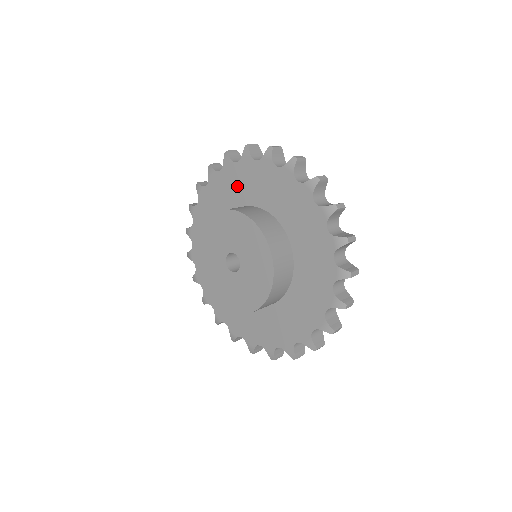
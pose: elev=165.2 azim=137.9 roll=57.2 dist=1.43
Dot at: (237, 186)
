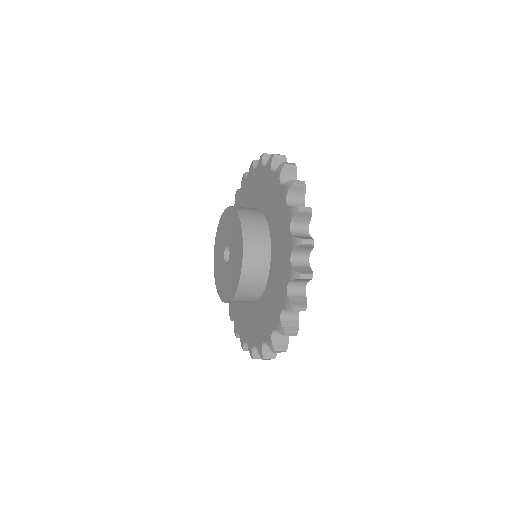
Dot at: occluded
